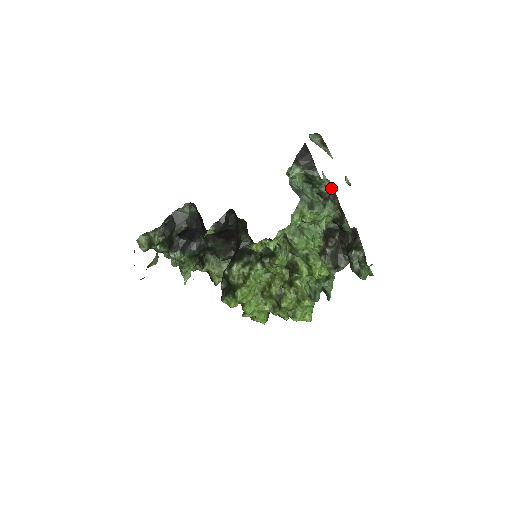
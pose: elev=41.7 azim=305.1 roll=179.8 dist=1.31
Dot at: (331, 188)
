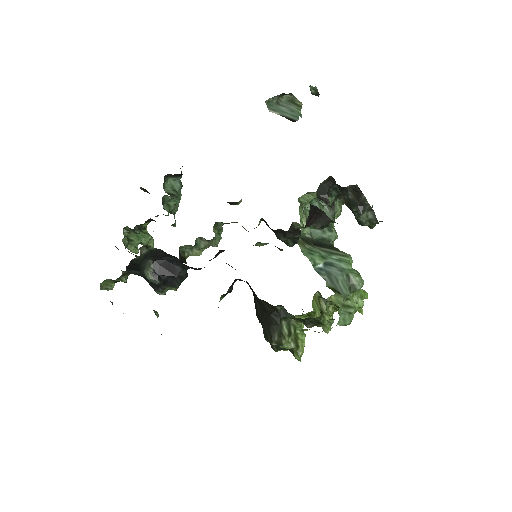
Dot at: (332, 187)
